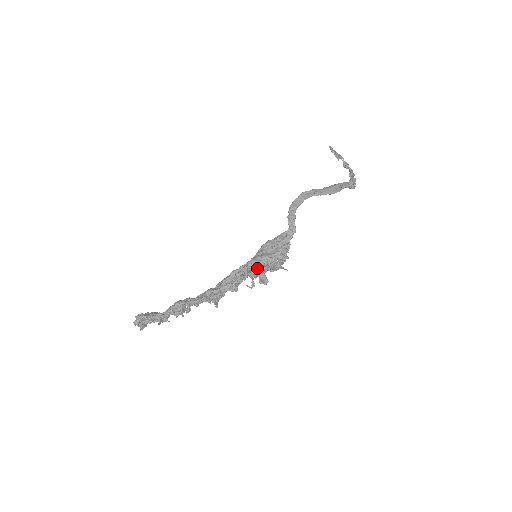
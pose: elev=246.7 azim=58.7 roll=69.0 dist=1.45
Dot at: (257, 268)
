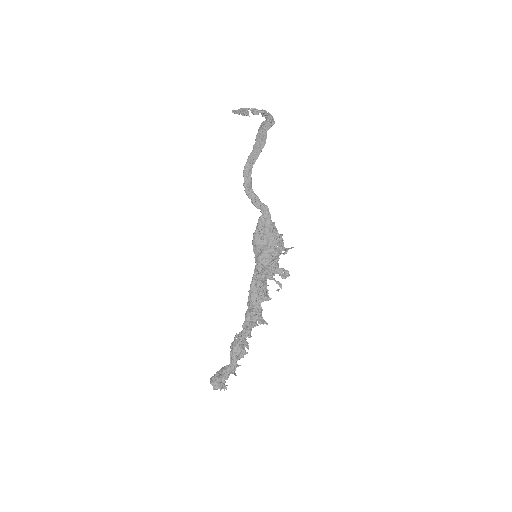
Dot at: (269, 268)
